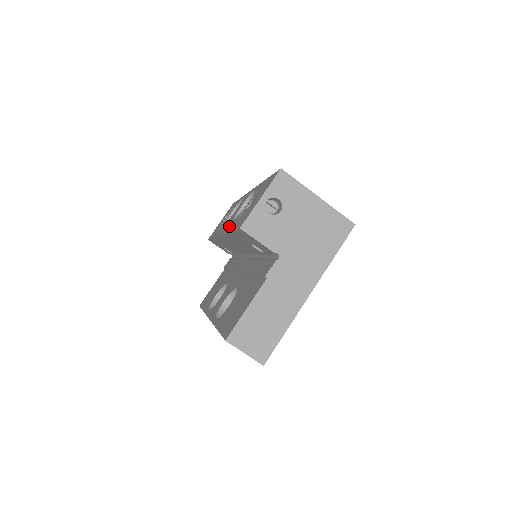
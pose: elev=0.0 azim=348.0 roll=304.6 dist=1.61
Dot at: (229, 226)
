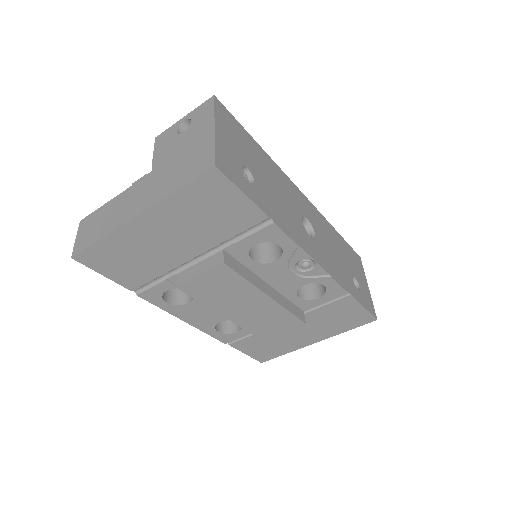
Dot at: occluded
